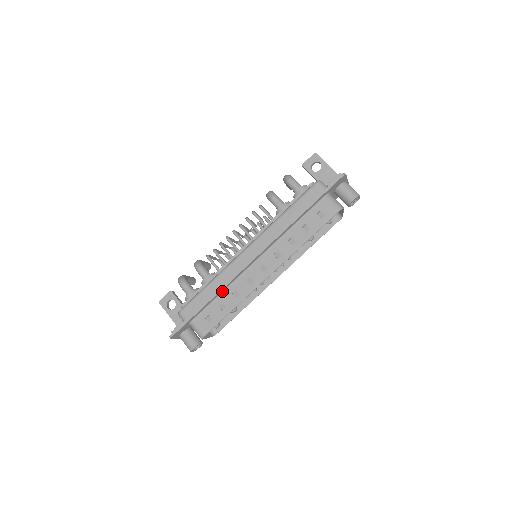
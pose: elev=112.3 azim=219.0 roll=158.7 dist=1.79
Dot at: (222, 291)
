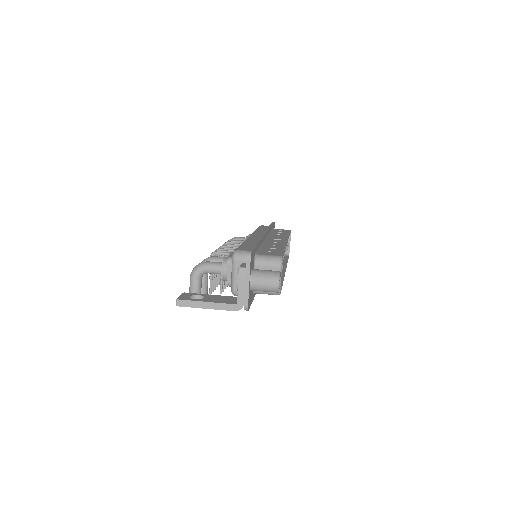
Dot at: (261, 244)
